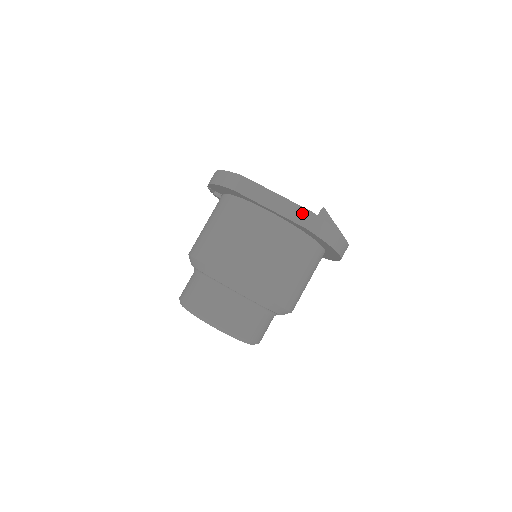
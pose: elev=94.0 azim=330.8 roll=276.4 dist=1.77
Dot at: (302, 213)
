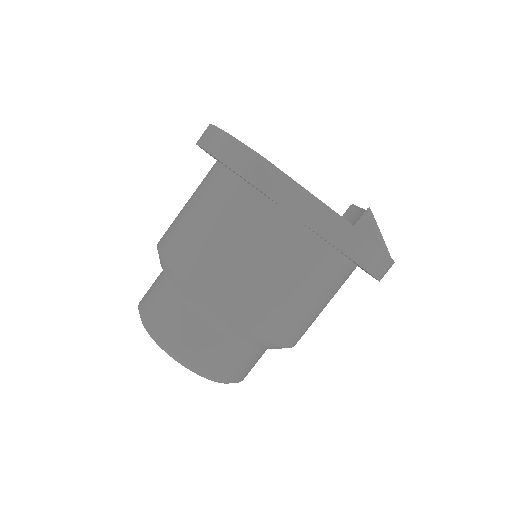
Dot at: (351, 235)
